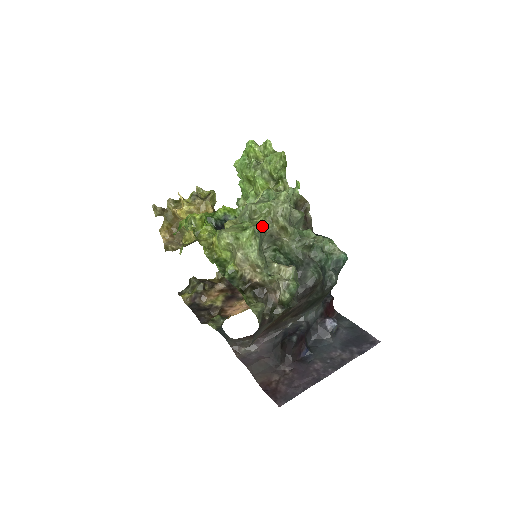
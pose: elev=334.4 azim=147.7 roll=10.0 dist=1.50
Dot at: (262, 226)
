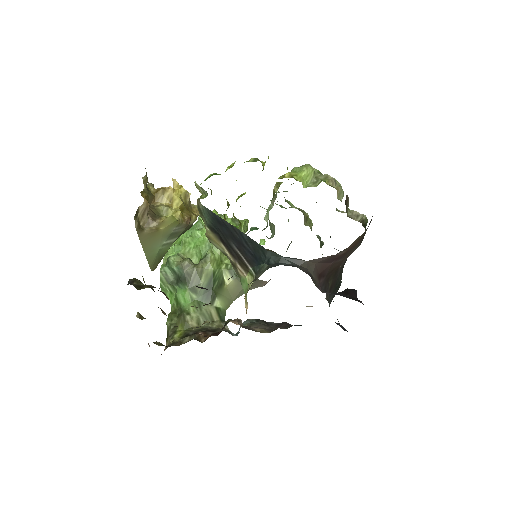
Dot at: occluded
